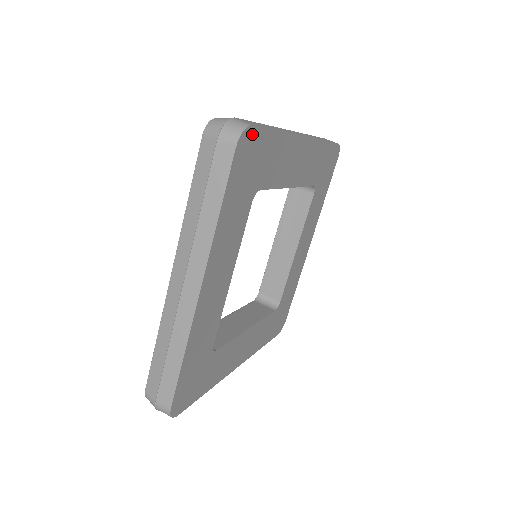
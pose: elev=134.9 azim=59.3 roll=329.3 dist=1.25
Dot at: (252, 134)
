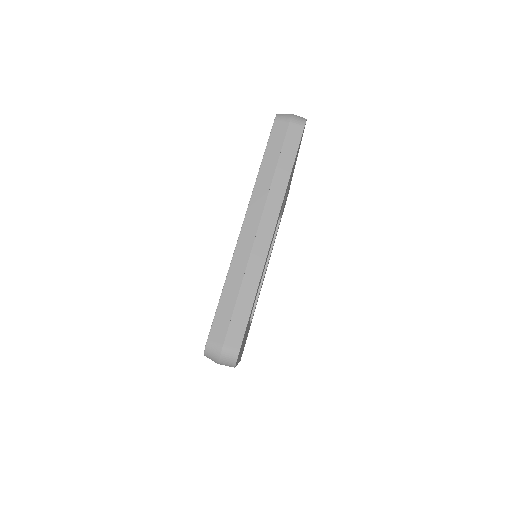
Dot at: occluded
